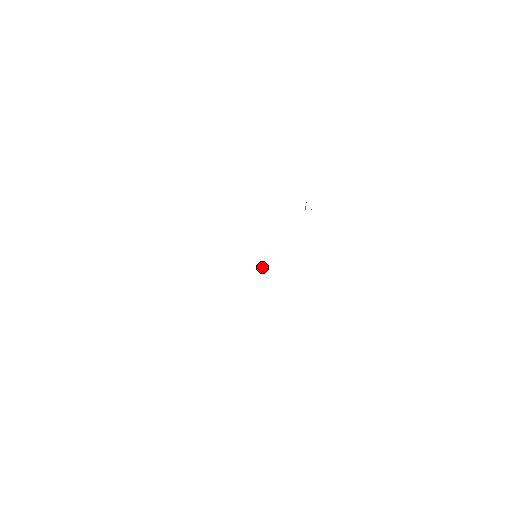
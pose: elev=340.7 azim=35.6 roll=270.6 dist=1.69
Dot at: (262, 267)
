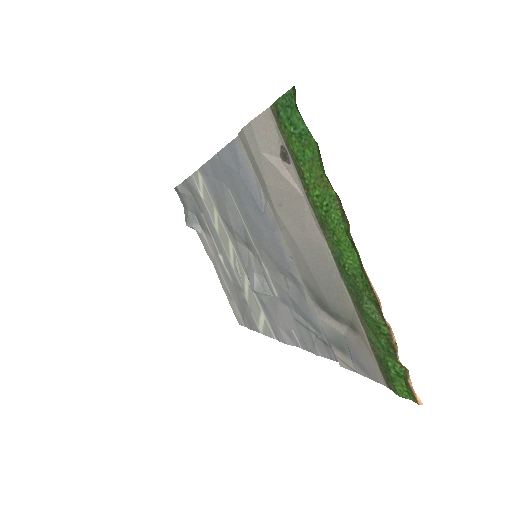
Dot at: (255, 282)
